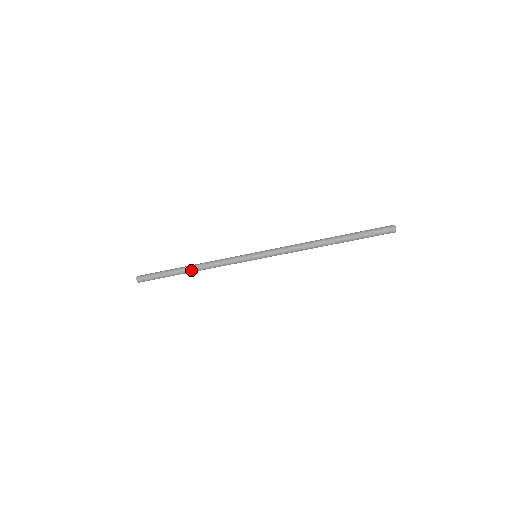
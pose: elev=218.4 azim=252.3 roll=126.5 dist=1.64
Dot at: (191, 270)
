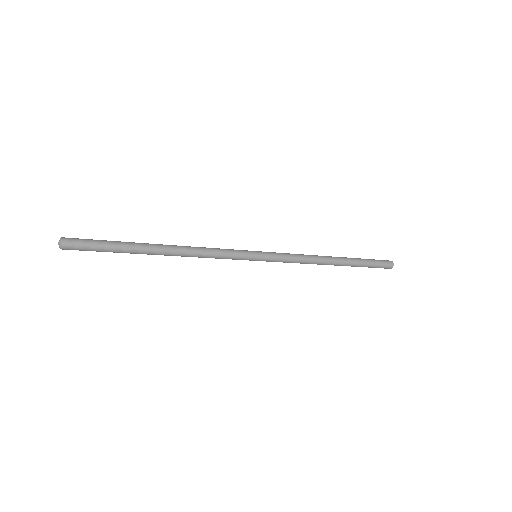
Dot at: (165, 253)
